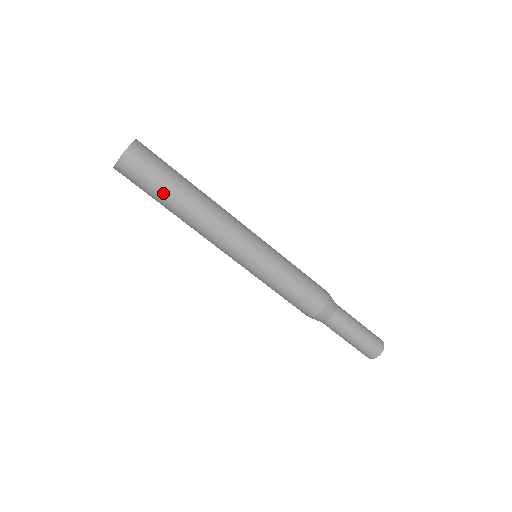
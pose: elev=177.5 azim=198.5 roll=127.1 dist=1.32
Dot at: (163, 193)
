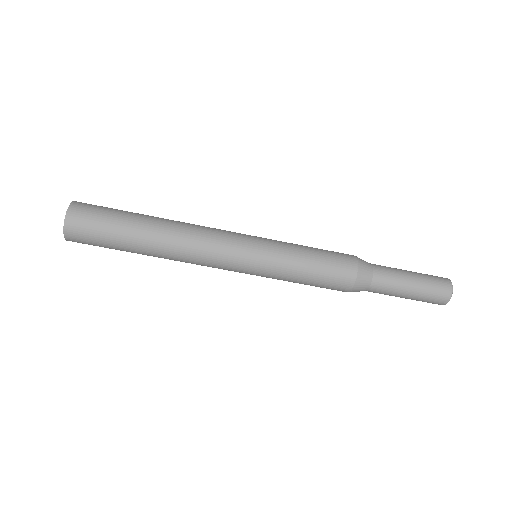
Dot at: (123, 246)
